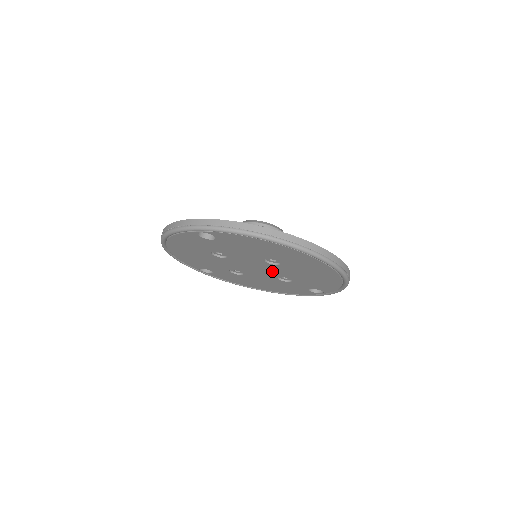
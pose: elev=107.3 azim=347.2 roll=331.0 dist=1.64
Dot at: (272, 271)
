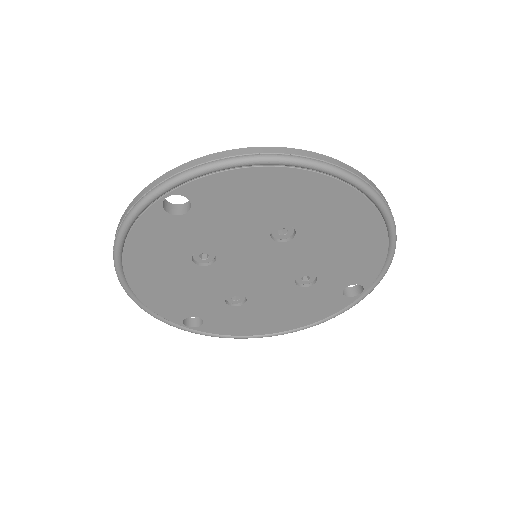
Dot at: (285, 265)
